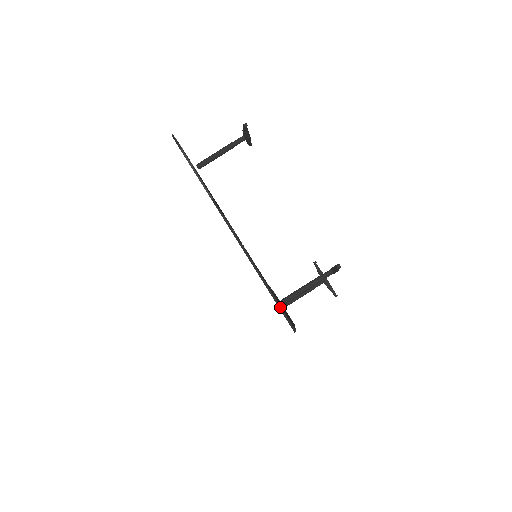
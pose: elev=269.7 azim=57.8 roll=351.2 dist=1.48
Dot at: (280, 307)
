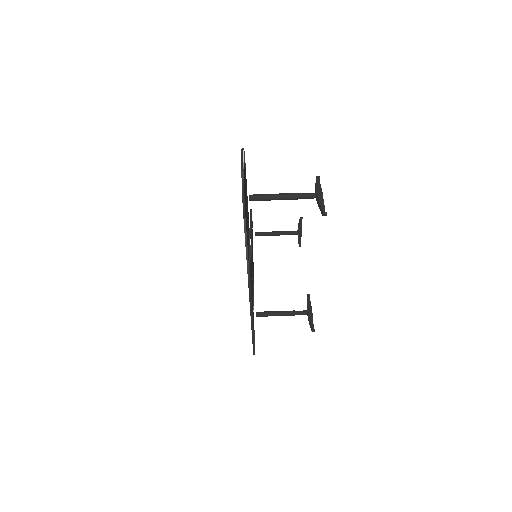
Dot at: (253, 342)
